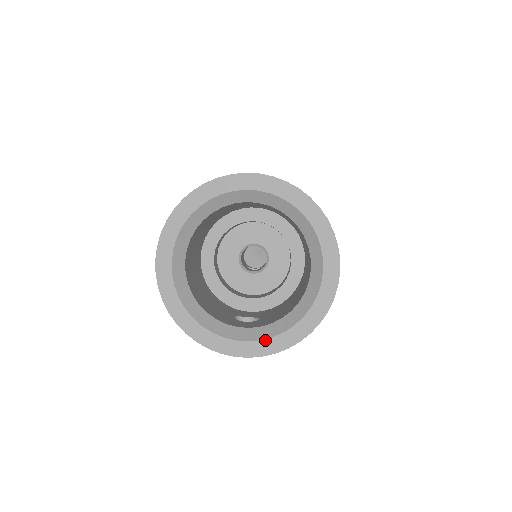
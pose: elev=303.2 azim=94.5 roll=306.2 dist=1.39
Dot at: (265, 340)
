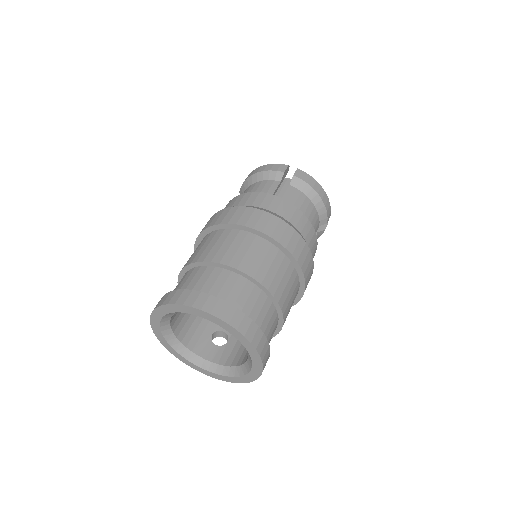
Dot at: (217, 375)
